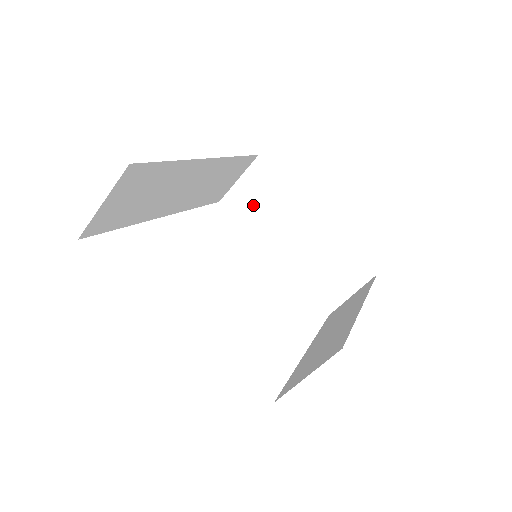
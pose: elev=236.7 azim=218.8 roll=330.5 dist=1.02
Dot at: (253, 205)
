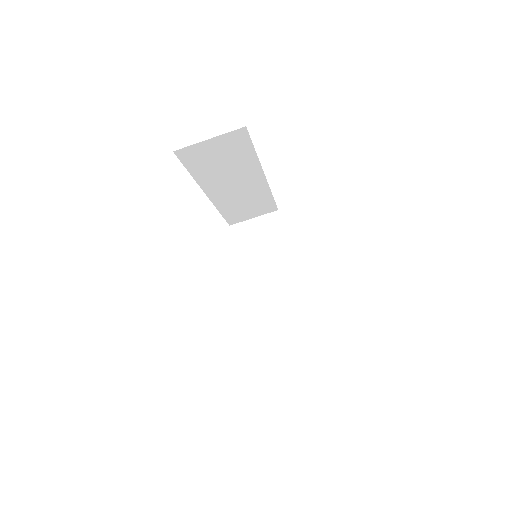
Dot at: (254, 241)
